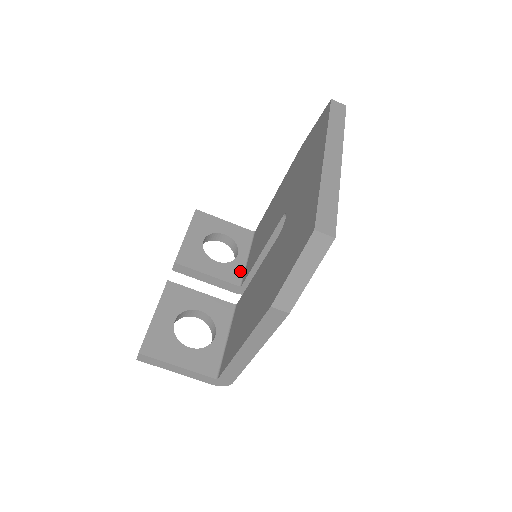
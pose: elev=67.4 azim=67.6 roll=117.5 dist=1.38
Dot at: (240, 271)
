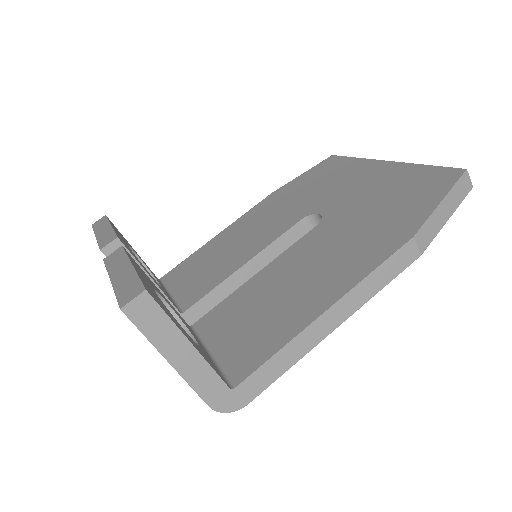
Dot at: (171, 300)
